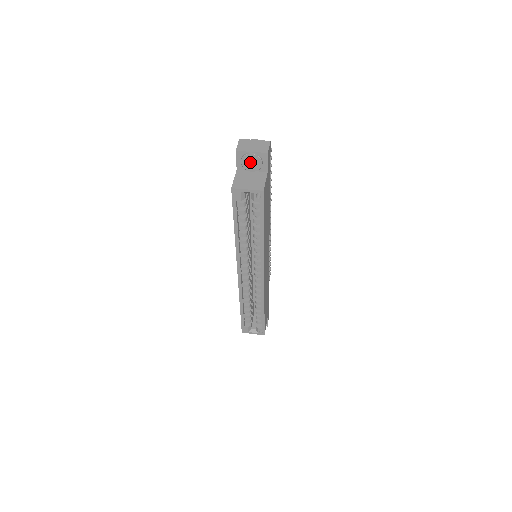
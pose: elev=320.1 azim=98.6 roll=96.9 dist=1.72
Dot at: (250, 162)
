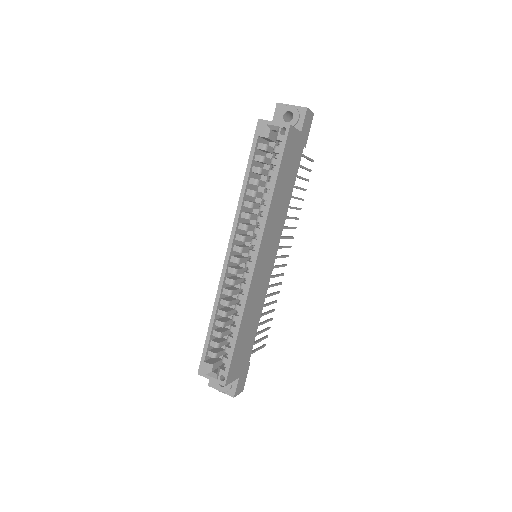
Dot at: occluded
